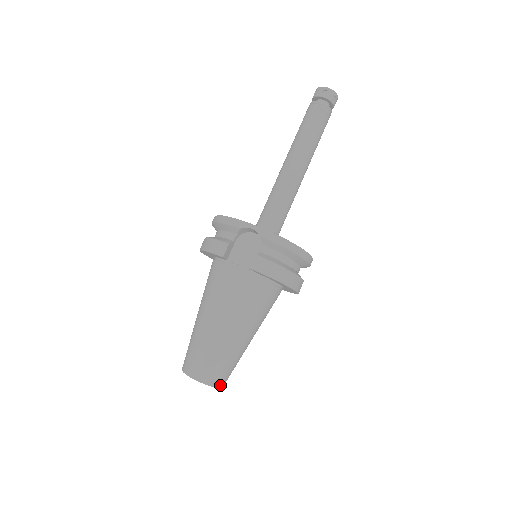
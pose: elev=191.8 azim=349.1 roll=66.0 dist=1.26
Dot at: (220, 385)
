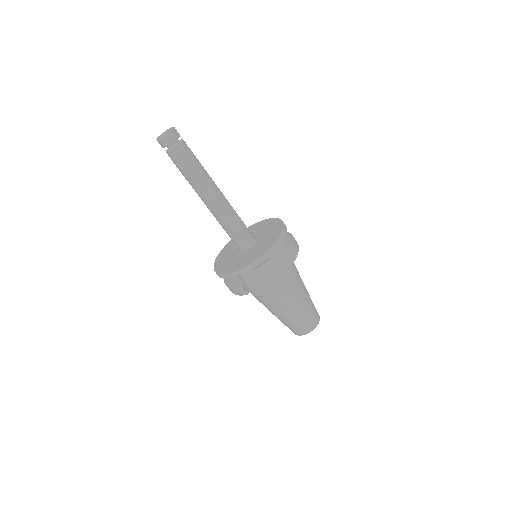
Dot at: (318, 321)
